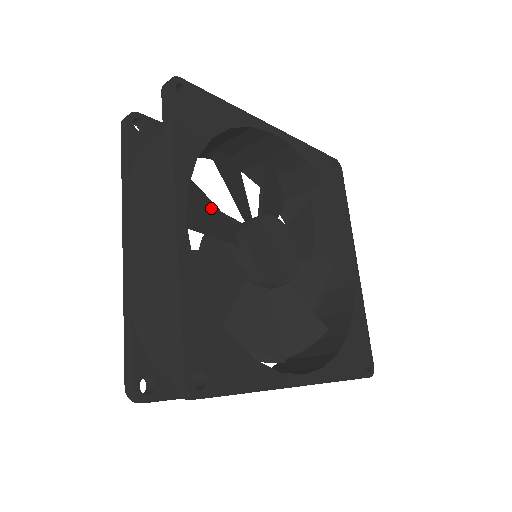
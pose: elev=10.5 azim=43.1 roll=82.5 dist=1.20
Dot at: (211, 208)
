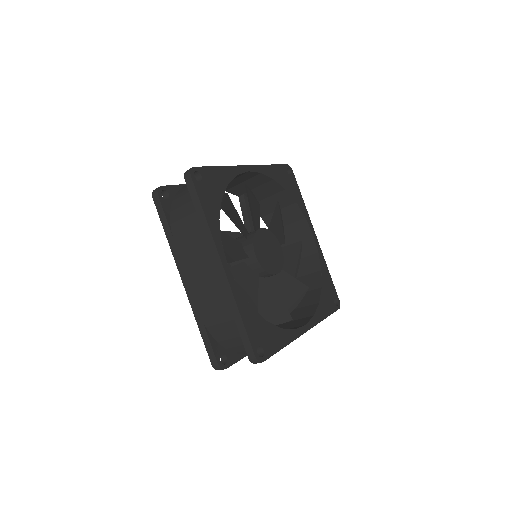
Dot at: (225, 238)
